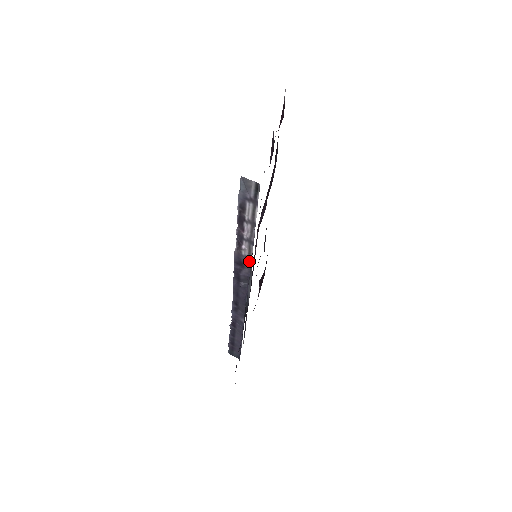
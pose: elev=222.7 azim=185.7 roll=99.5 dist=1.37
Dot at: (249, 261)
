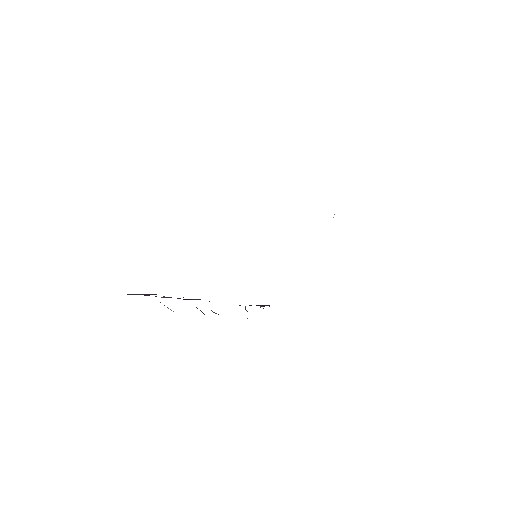
Dot at: occluded
